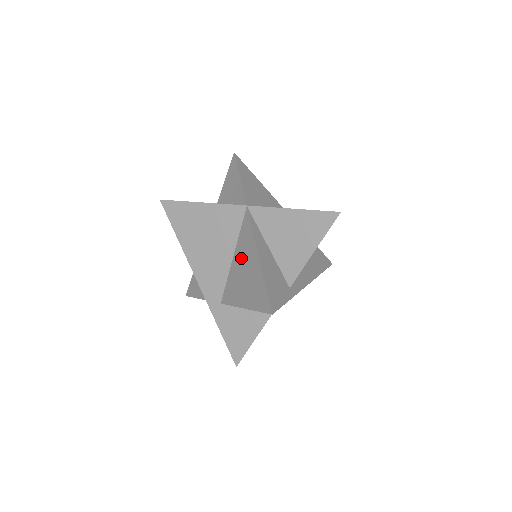
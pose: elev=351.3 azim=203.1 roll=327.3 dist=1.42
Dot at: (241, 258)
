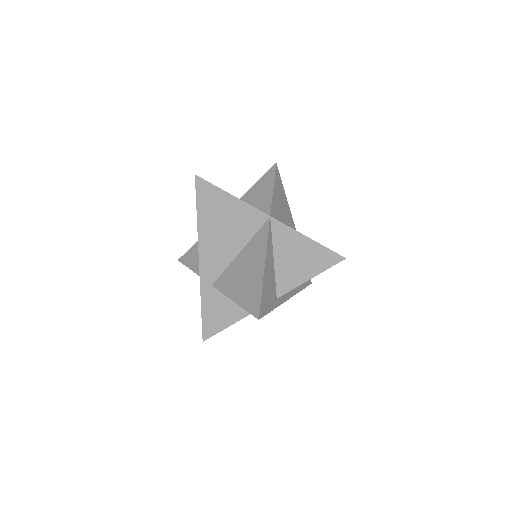
Dot at: (247, 258)
